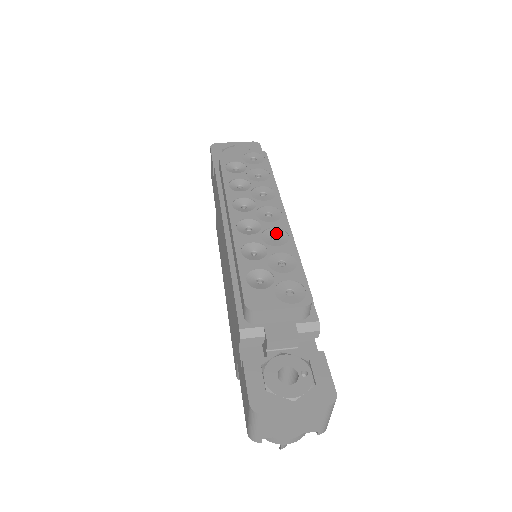
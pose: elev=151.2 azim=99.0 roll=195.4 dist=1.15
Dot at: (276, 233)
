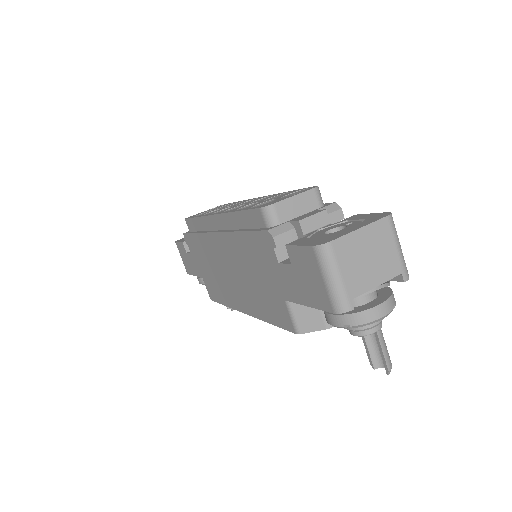
Dot at: (260, 200)
